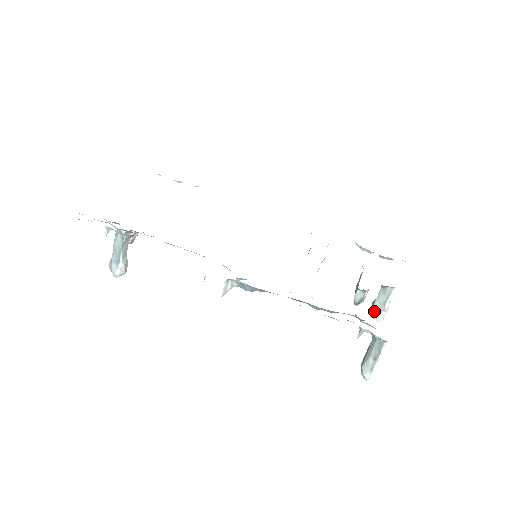
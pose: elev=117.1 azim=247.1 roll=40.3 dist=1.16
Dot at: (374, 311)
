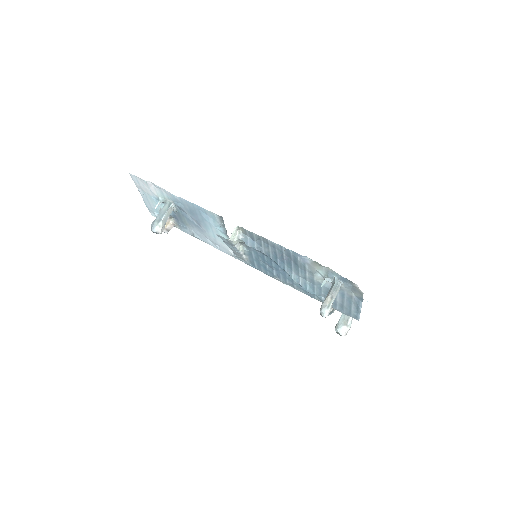
Dot at: (338, 324)
